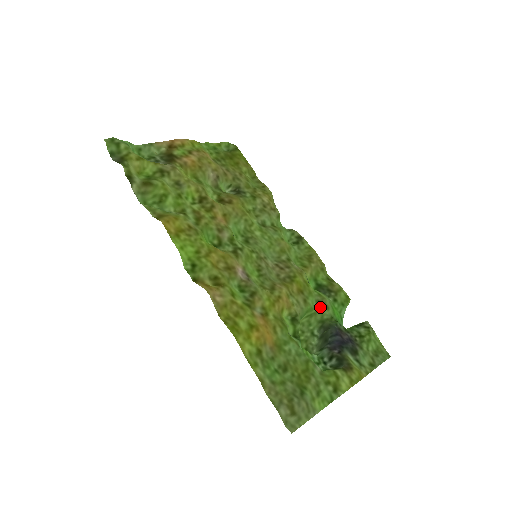
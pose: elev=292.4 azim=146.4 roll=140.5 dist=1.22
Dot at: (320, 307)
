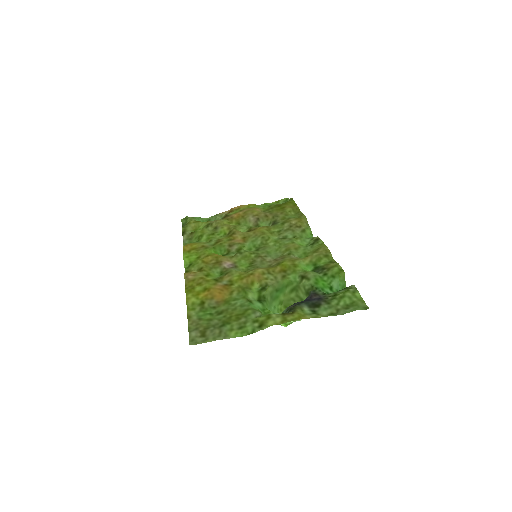
Dot at: (301, 280)
